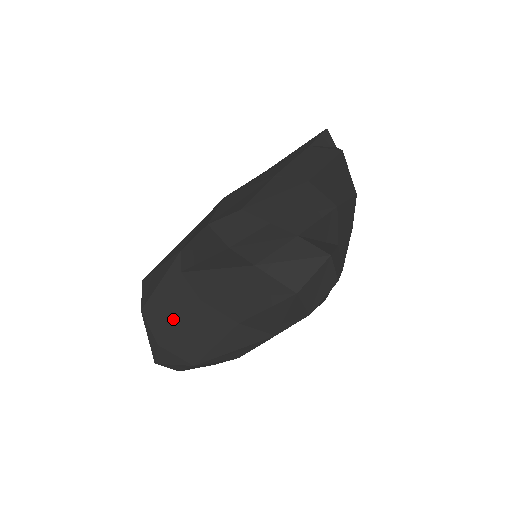
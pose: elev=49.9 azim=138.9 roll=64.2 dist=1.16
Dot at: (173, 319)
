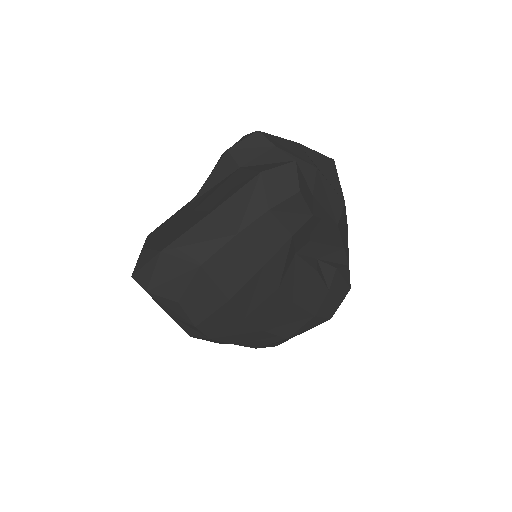
Dot at: (166, 229)
